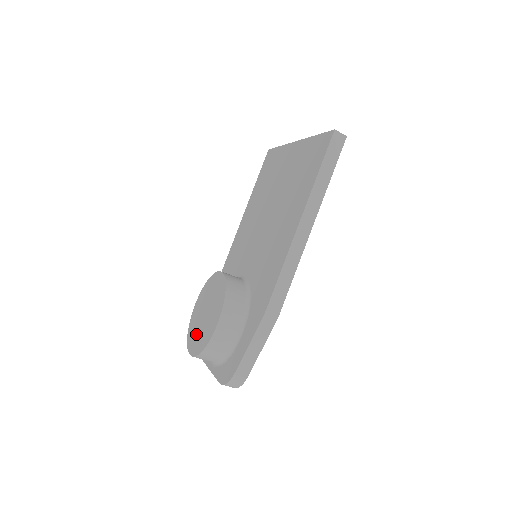
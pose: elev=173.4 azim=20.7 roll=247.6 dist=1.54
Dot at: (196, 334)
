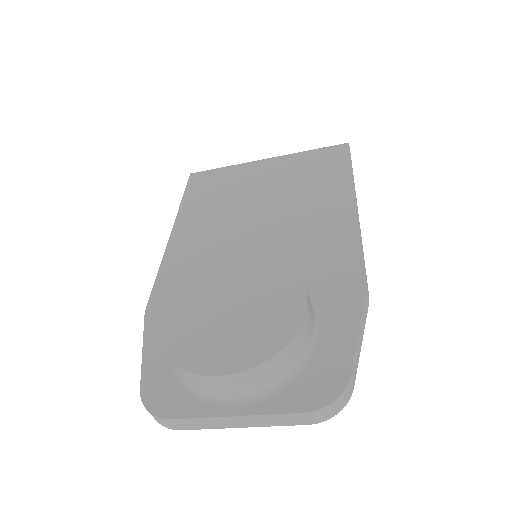
Dot at: (222, 341)
